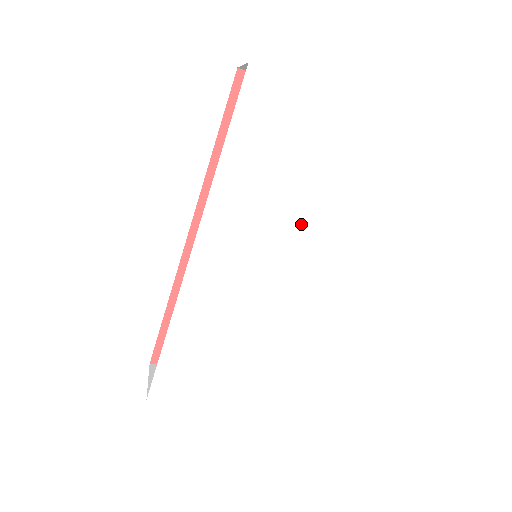
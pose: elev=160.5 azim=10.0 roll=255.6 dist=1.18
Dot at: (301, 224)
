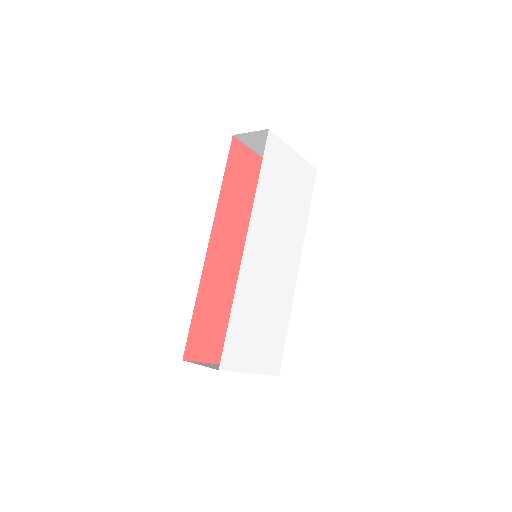
Dot at: (289, 228)
